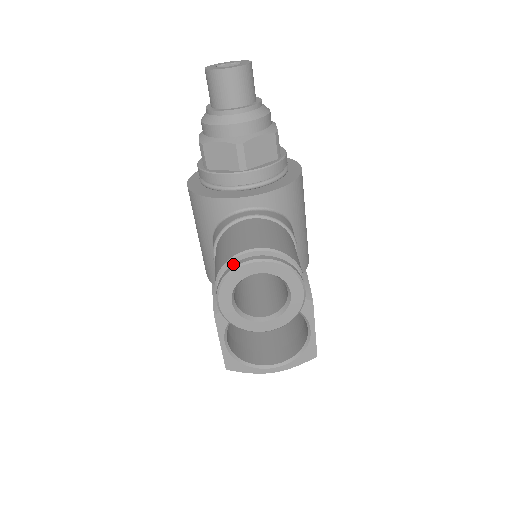
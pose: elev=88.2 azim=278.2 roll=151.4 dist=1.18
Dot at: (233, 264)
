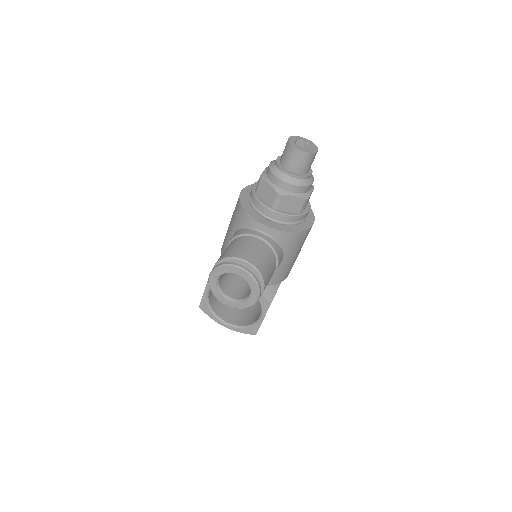
Dot at: (229, 262)
